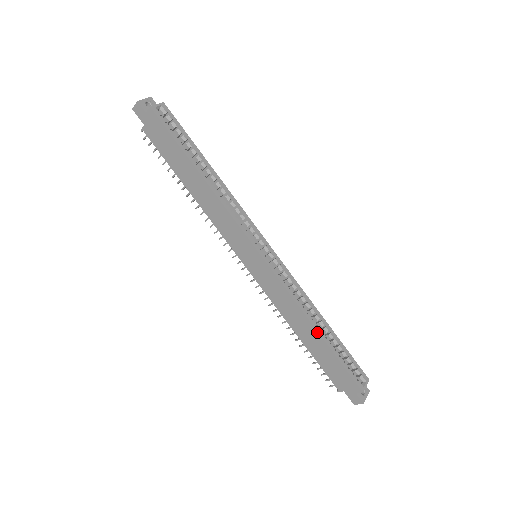
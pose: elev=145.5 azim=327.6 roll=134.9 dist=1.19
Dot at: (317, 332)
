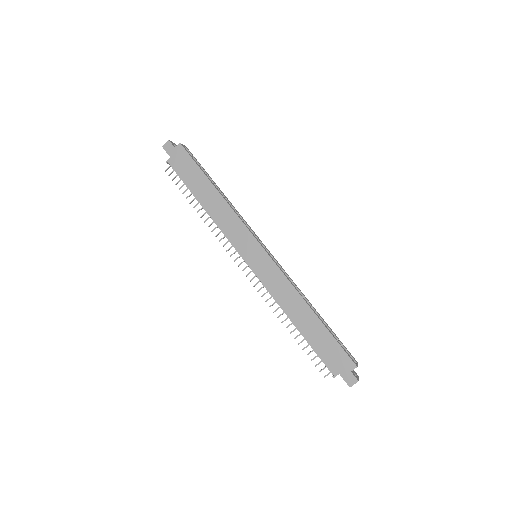
Dot at: (313, 312)
